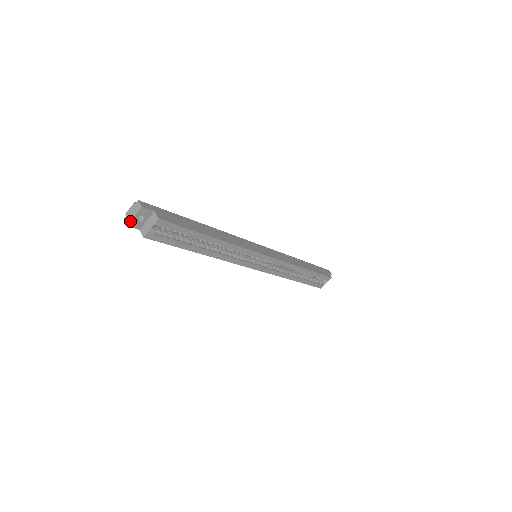
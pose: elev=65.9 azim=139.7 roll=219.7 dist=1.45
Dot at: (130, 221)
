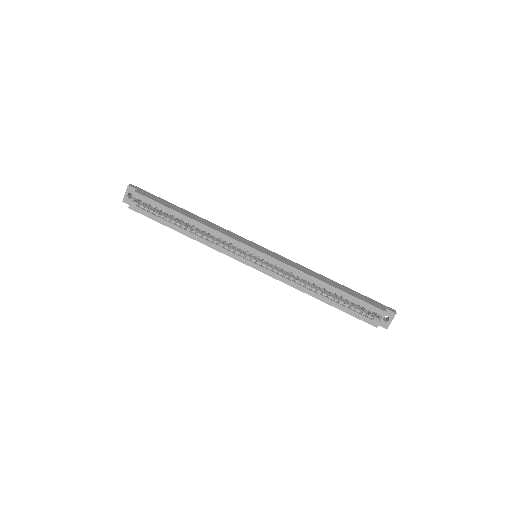
Dot at: (124, 198)
